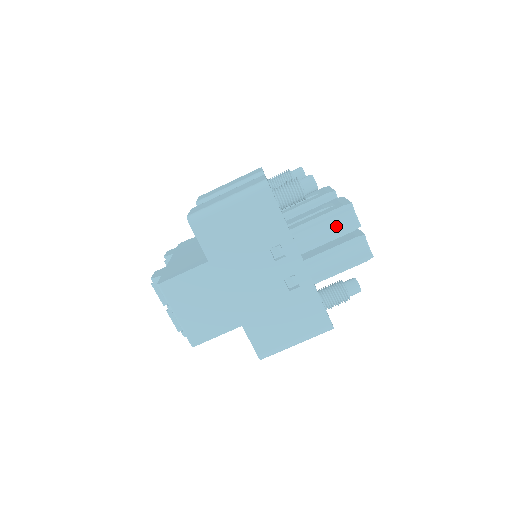
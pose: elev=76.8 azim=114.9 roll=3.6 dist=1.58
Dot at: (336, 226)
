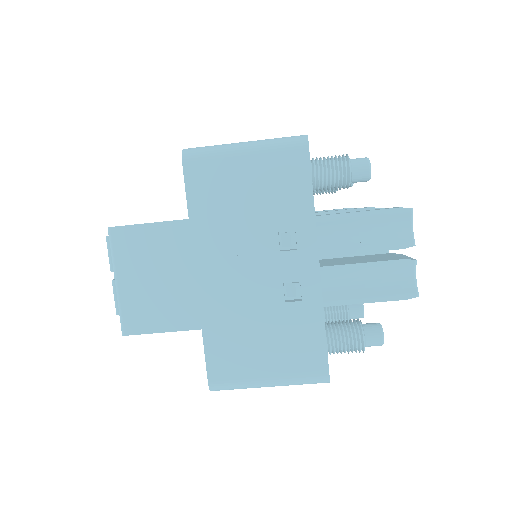
Dot at: (380, 234)
